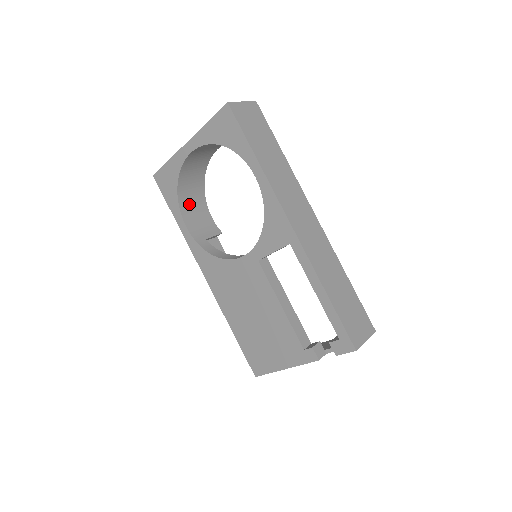
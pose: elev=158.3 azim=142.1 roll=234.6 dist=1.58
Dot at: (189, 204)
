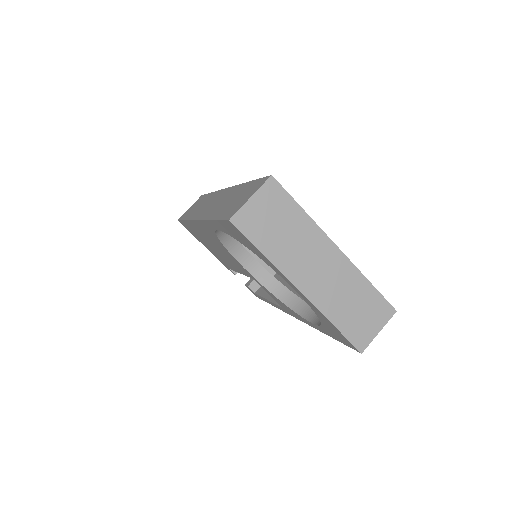
Dot at: occluded
